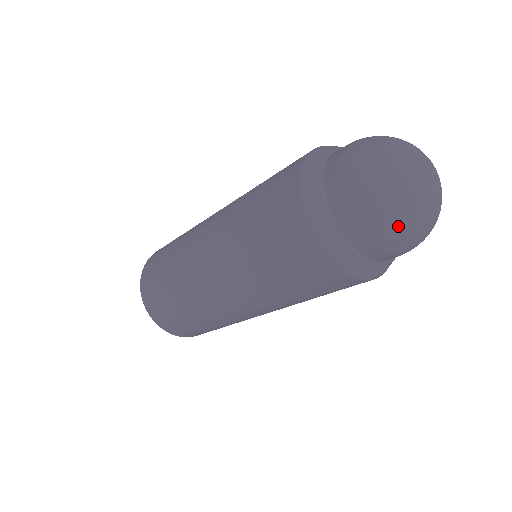
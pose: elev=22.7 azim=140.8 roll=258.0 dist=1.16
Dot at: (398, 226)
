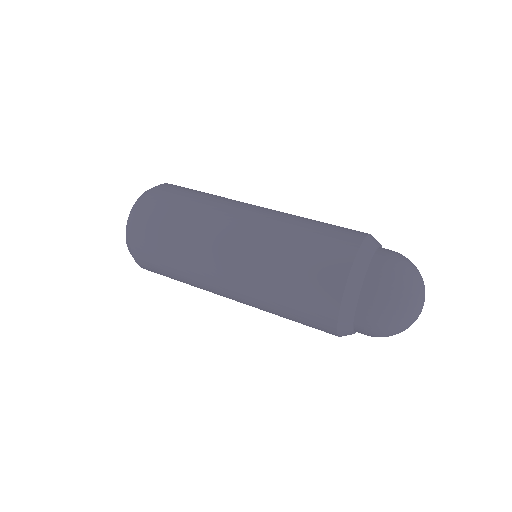
Dot at: occluded
